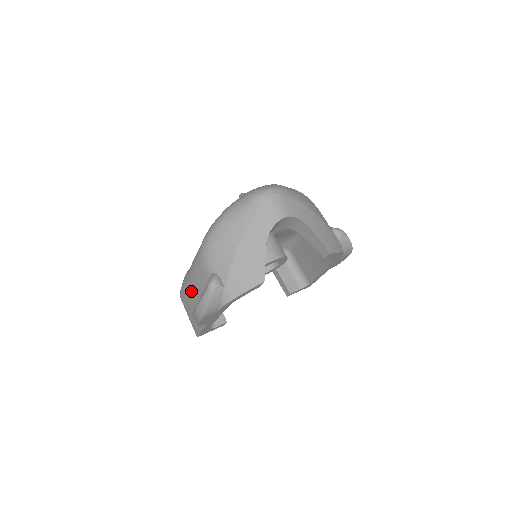
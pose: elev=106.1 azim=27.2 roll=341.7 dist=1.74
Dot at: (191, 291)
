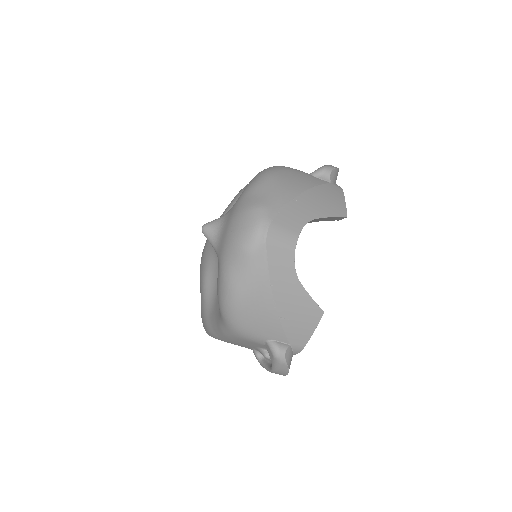
Dot at: occluded
